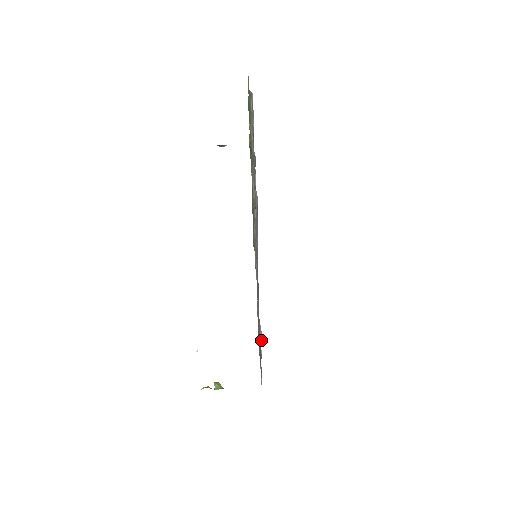
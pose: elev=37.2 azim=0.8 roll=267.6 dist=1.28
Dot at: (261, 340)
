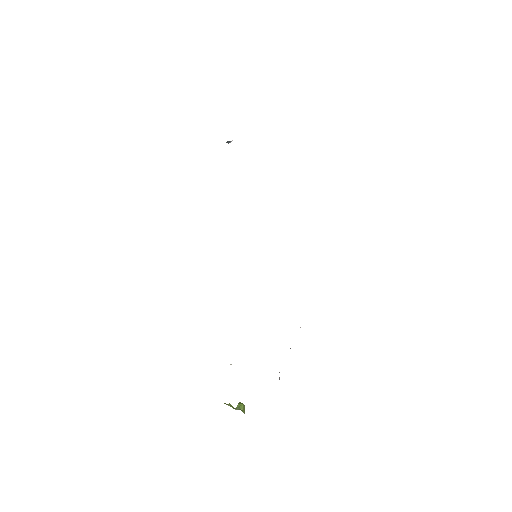
Dot at: occluded
